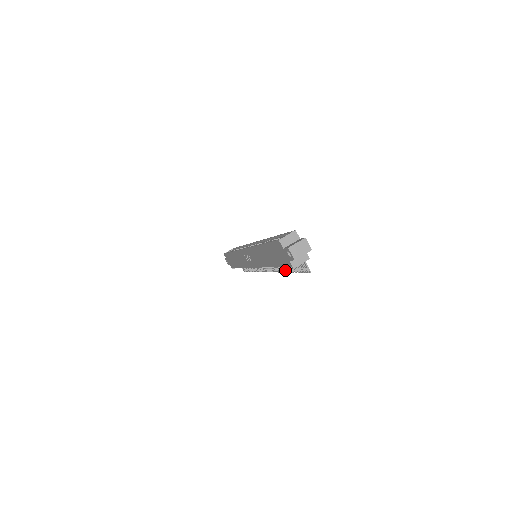
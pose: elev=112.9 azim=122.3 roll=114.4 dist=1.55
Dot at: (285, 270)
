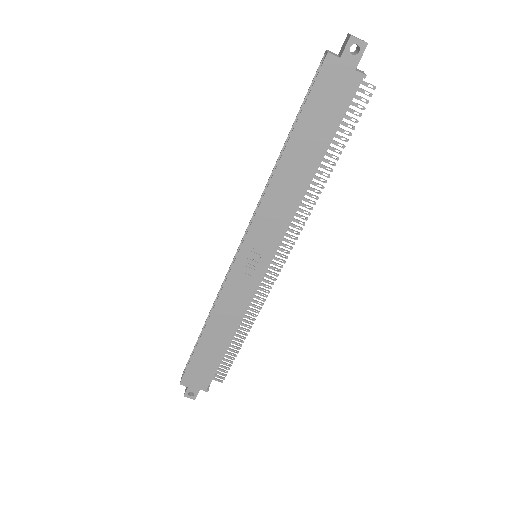
Dot at: (323, 182)
